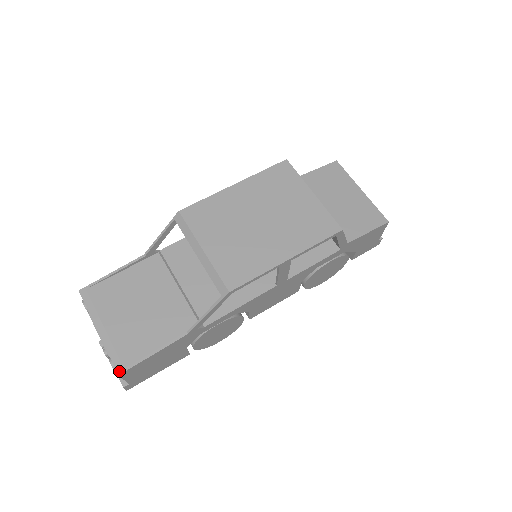
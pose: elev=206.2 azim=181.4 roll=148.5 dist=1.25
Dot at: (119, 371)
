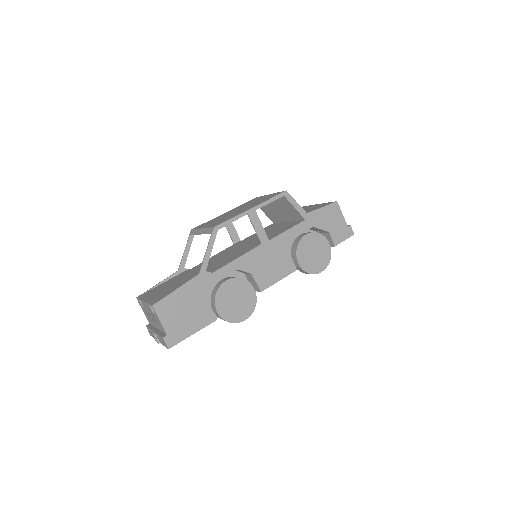
Dot at: (153, 304)
